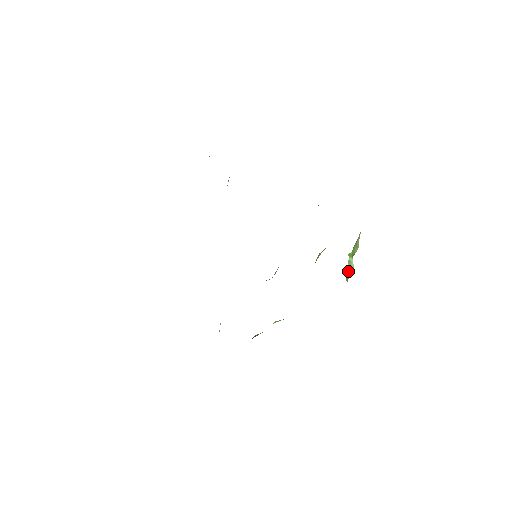
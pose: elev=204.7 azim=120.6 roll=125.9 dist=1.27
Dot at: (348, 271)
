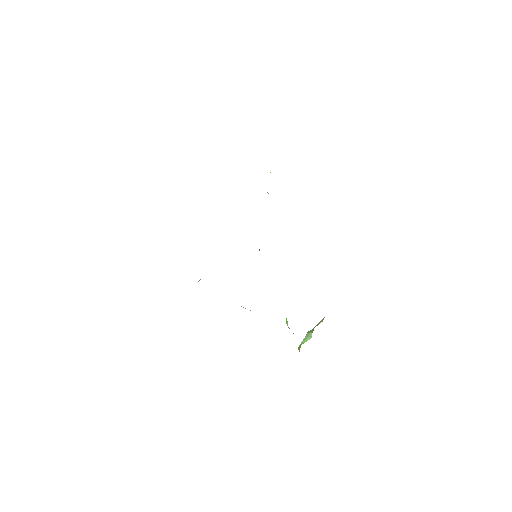
Dot at: (303, 341)
